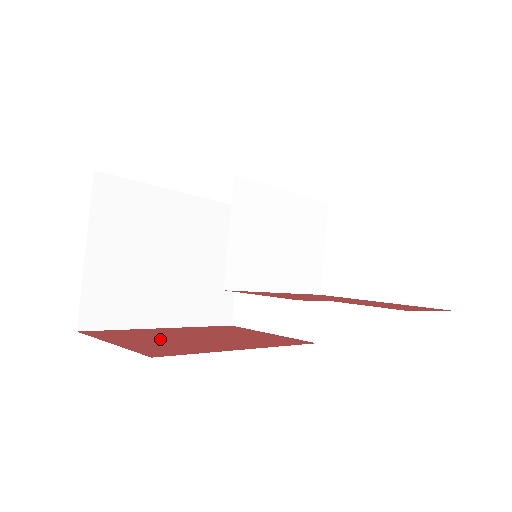
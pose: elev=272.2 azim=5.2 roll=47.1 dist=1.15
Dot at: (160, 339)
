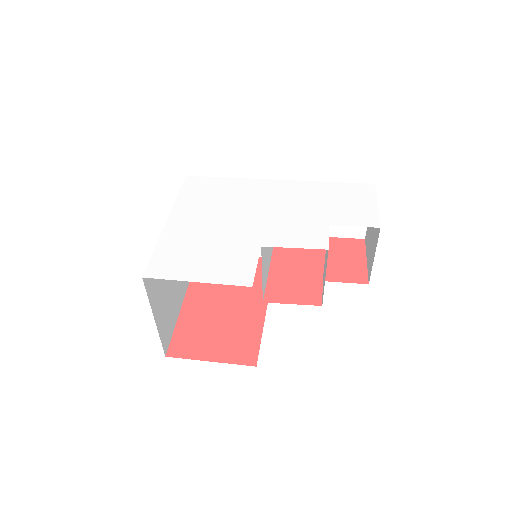
Dot at: (216, 329)
